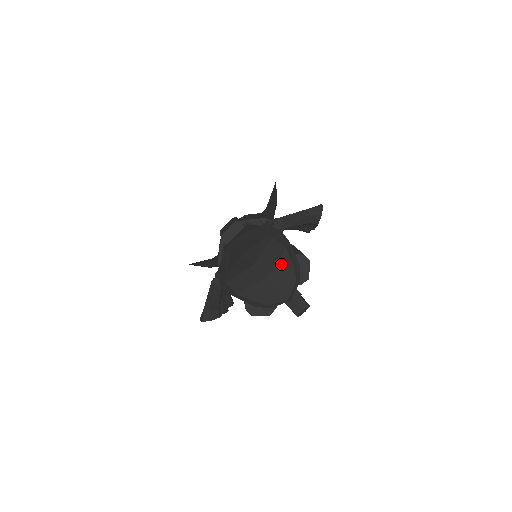
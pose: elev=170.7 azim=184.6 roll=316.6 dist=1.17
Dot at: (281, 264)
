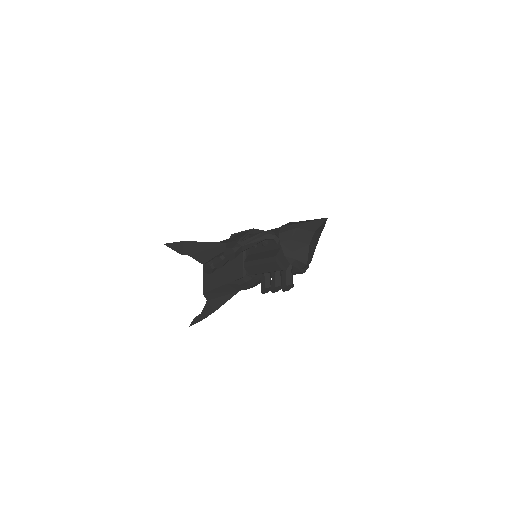
Dot at: (313, 248)
